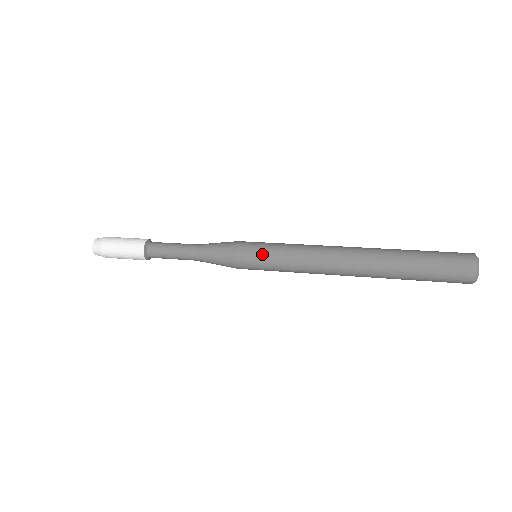
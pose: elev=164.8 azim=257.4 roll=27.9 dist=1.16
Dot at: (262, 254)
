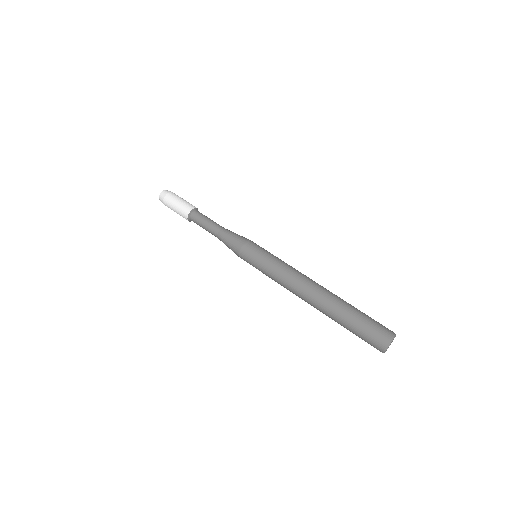
Dot at: (260, 255)
